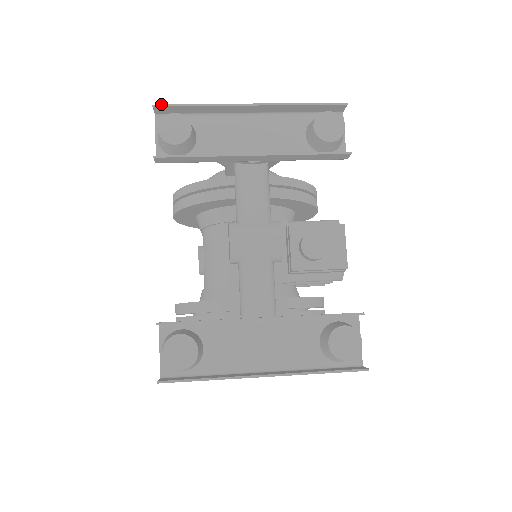
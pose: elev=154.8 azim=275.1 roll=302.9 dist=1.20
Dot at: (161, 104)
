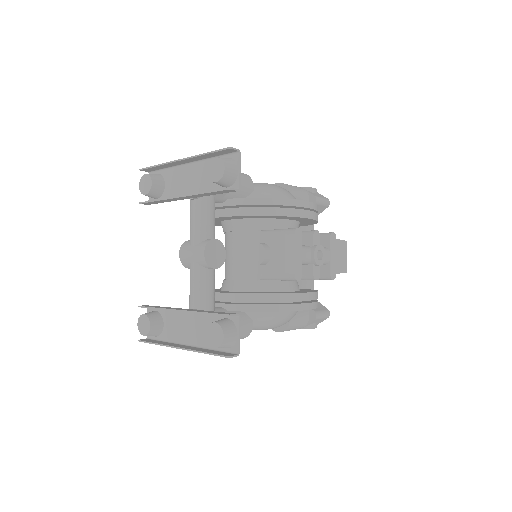
Dot at: (143, 168)
